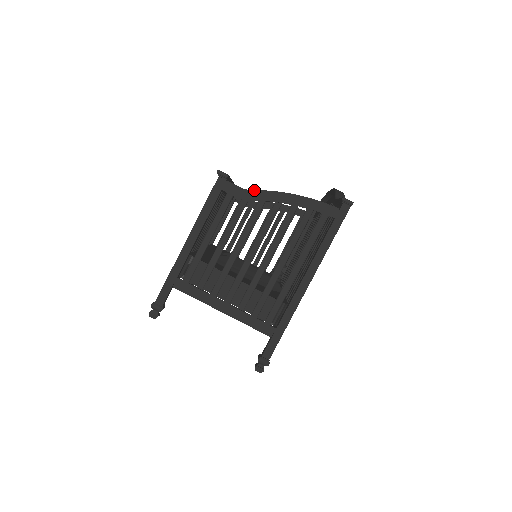
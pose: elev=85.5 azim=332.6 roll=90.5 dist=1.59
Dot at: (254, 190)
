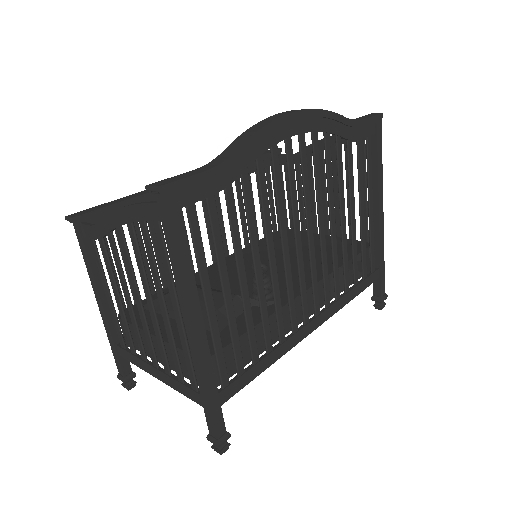
Dot at: (97, 223)
